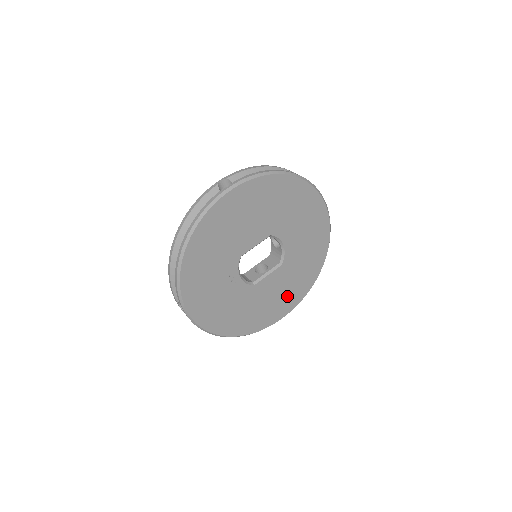
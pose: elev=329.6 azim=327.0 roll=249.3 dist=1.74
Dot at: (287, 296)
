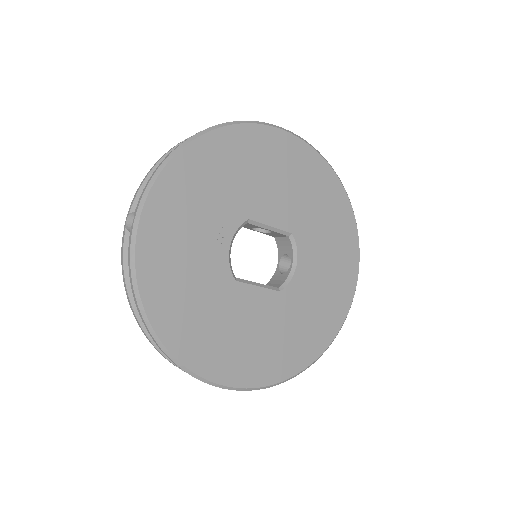
Dot at: (259, 353)
